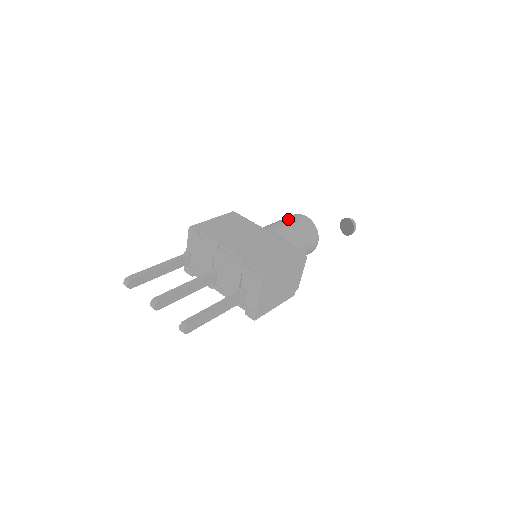
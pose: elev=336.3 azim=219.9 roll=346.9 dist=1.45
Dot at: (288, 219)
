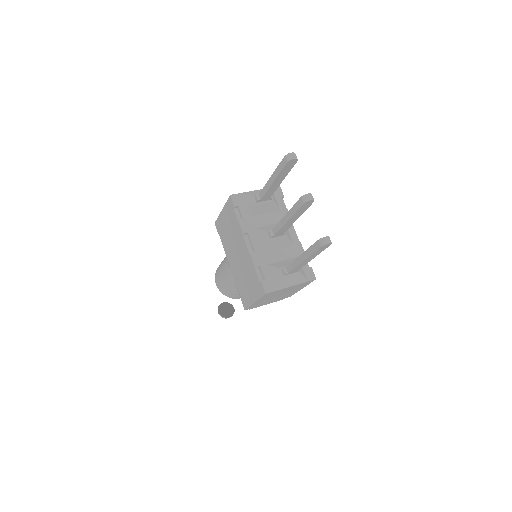
Dot at: occluded
